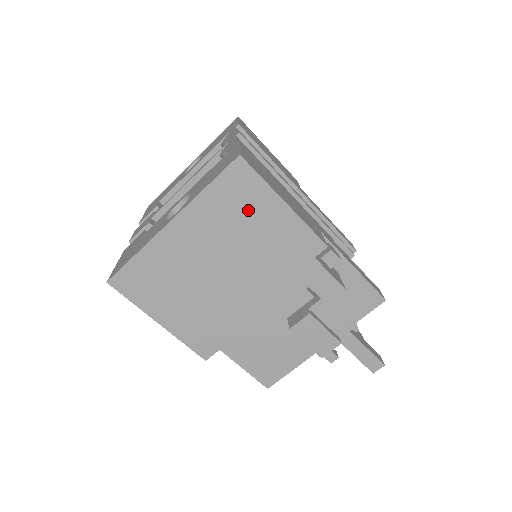
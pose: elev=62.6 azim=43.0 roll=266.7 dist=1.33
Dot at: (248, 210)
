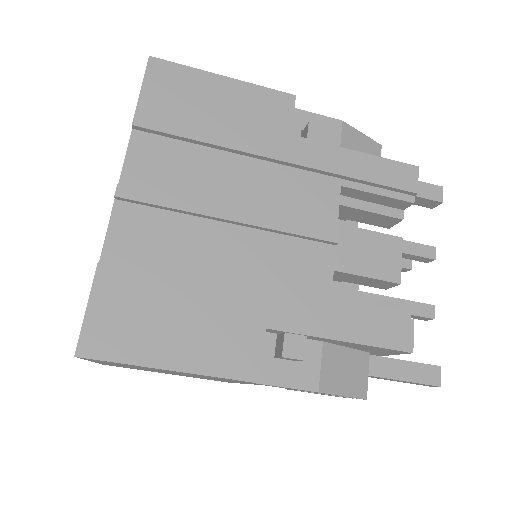
Dot at: (142, 367)
